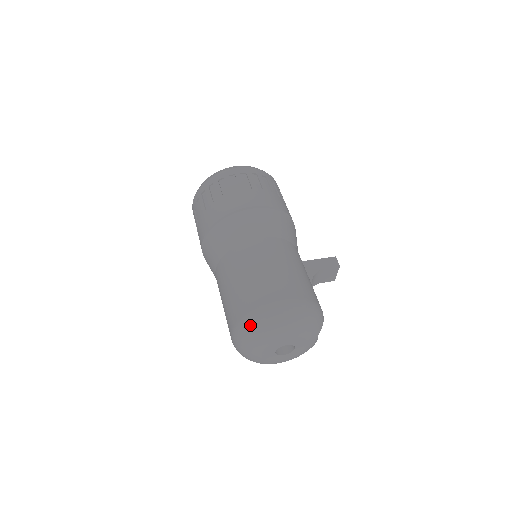
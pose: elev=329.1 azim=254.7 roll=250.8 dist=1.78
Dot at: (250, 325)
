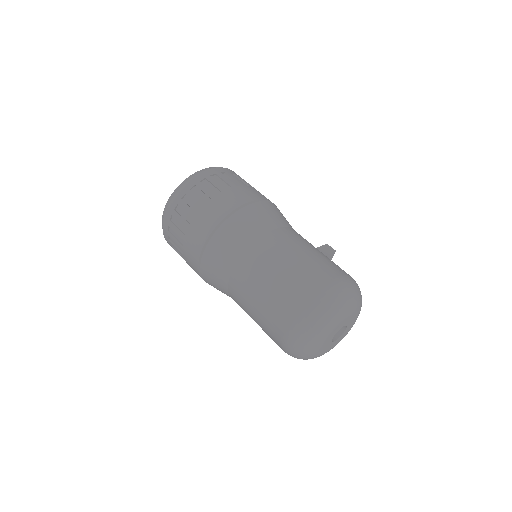
Dot at: (316, 310)
